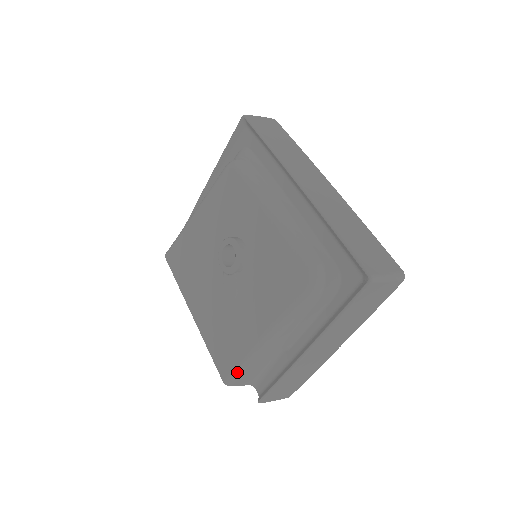
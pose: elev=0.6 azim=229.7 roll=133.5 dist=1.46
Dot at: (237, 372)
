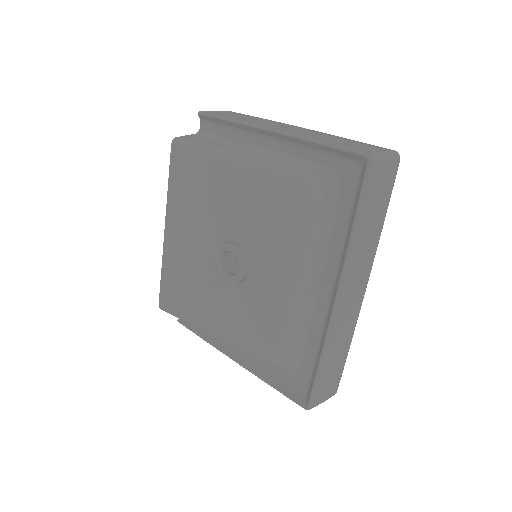
Dot at: occluded
